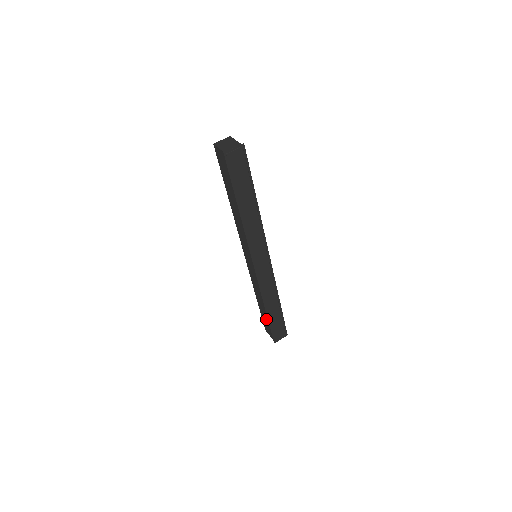
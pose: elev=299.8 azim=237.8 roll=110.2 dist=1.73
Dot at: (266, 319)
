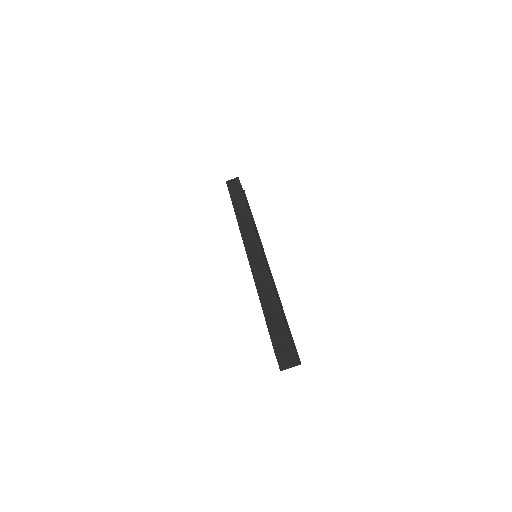
Dot at: occluded
